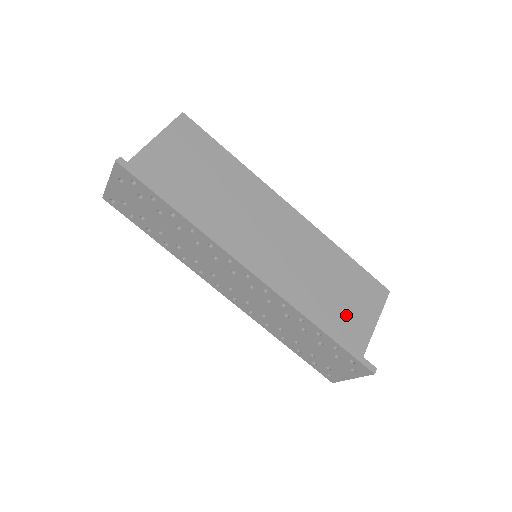
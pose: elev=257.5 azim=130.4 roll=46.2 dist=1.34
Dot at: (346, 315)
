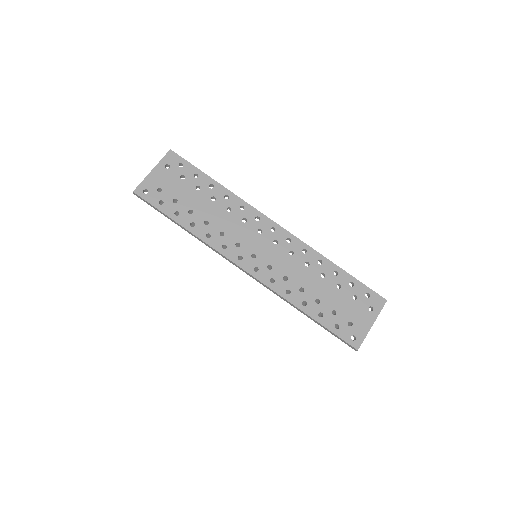
Dot at: occluded
